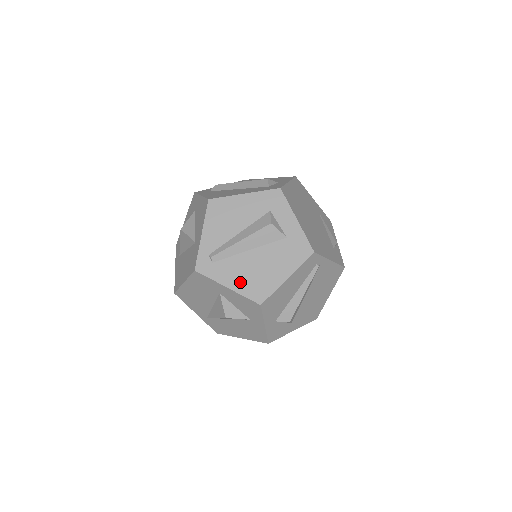
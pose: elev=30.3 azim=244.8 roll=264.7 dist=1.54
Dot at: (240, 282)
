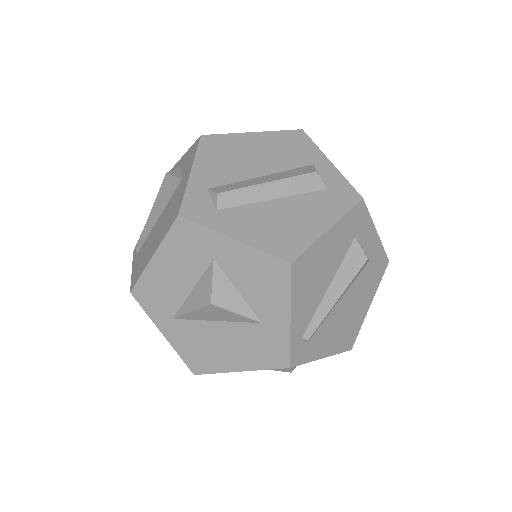
Dot at: (334, 343)
